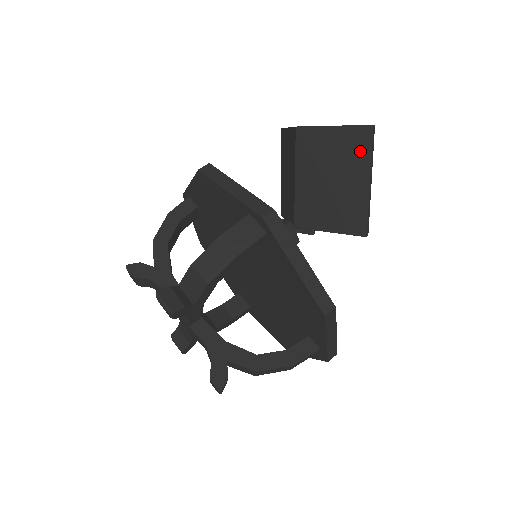
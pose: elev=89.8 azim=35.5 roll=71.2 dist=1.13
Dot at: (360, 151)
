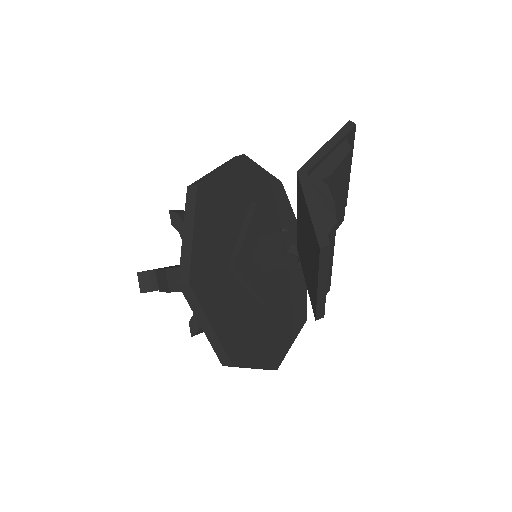
Dot at: (315, 256)
